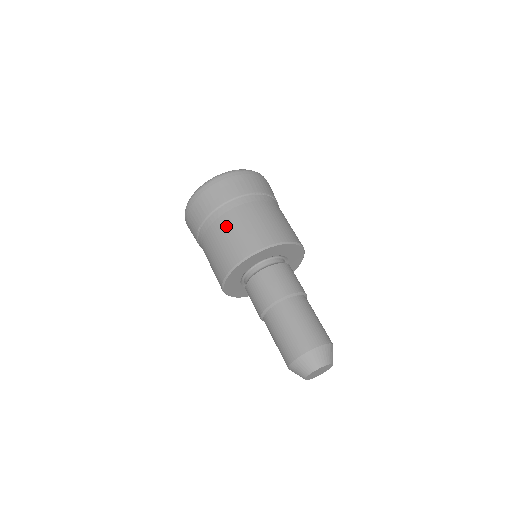
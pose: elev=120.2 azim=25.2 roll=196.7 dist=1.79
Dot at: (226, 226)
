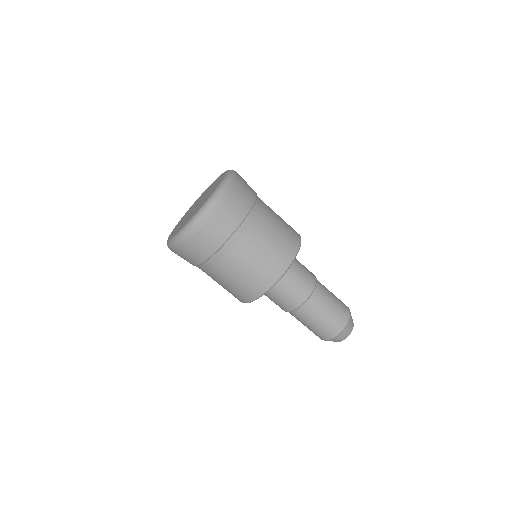
Dot at: (217, 278)
